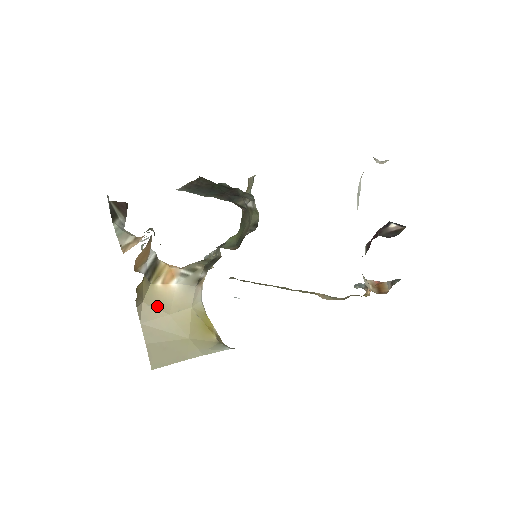
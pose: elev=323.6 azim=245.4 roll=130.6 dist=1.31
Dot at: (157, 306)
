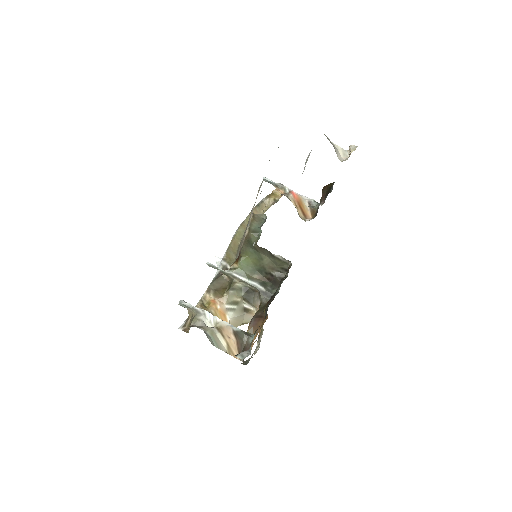
Dot at: occluded
